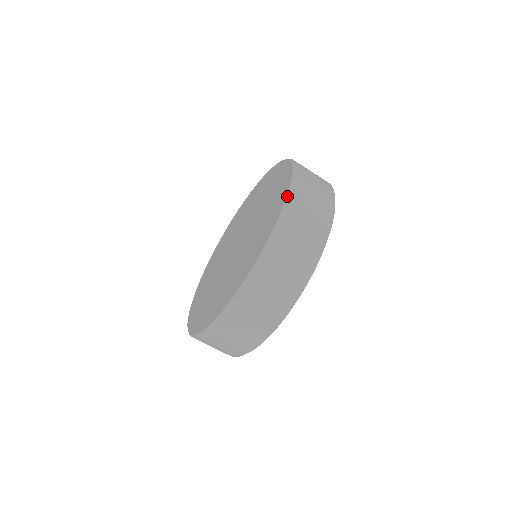
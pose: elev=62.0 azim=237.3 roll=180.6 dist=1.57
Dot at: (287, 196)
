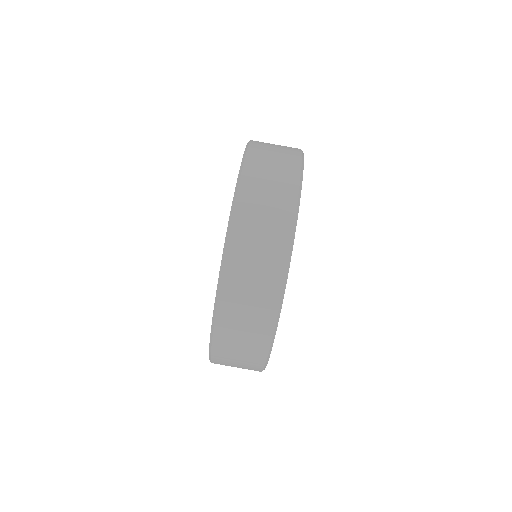
Dot at: (246, 146)
